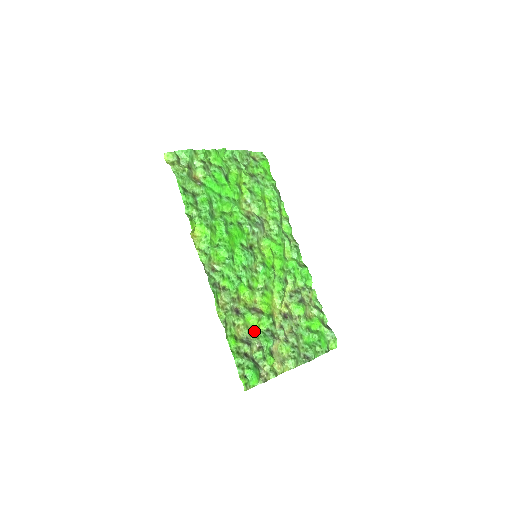
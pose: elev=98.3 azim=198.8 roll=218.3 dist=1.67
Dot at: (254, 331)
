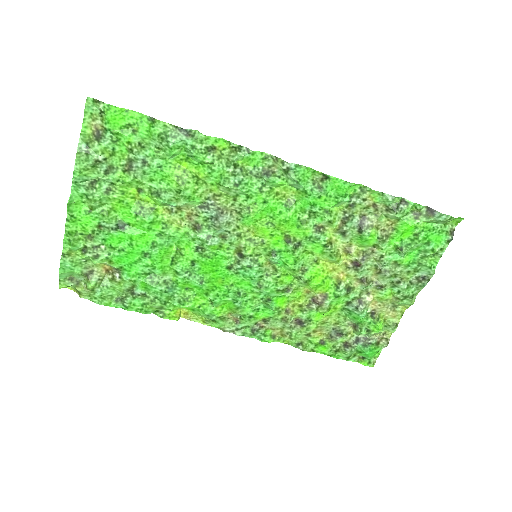
Dot at: (335, 316)
